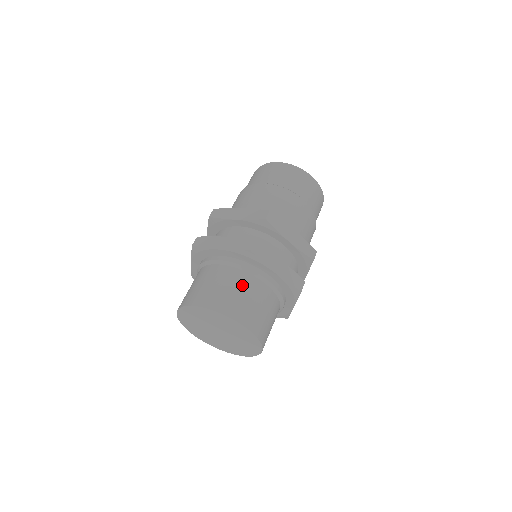
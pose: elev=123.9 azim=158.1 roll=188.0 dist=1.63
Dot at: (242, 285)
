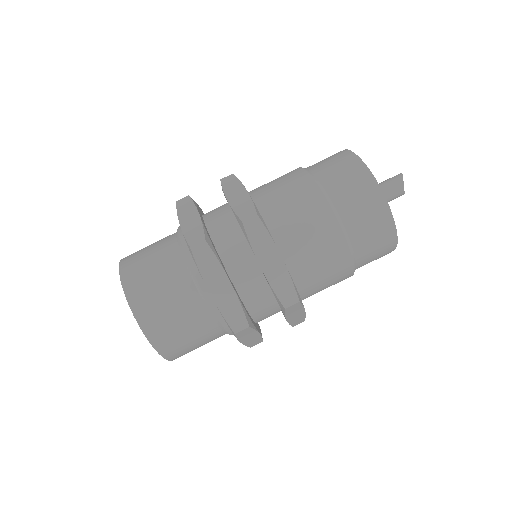
Dot at: (200, 332)
